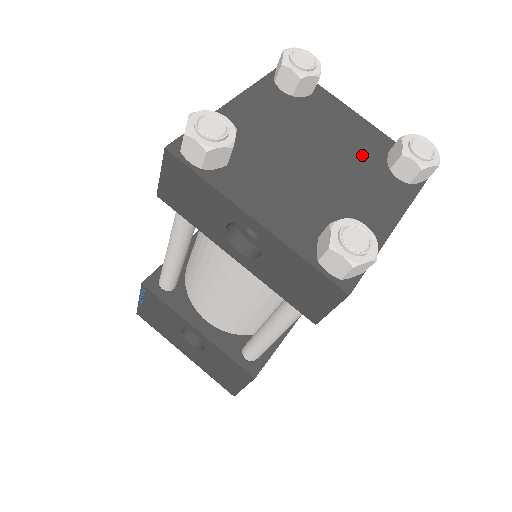
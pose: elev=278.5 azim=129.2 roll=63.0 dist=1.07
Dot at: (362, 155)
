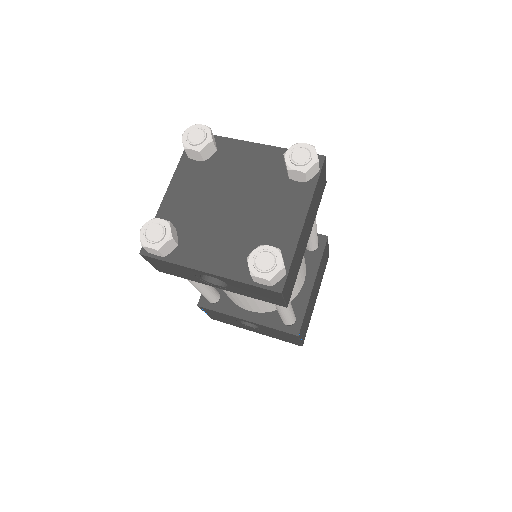
Dot at: (267, 178)
